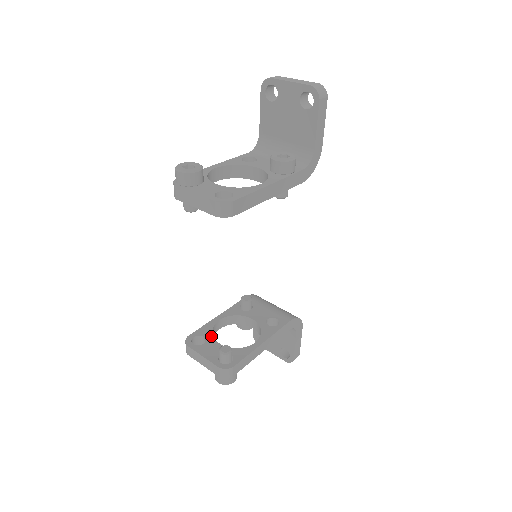
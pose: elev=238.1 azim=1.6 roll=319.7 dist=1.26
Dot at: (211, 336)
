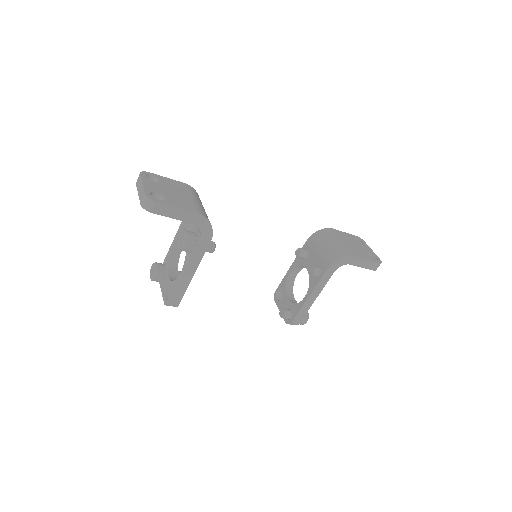
Dot at: (285, 291)
